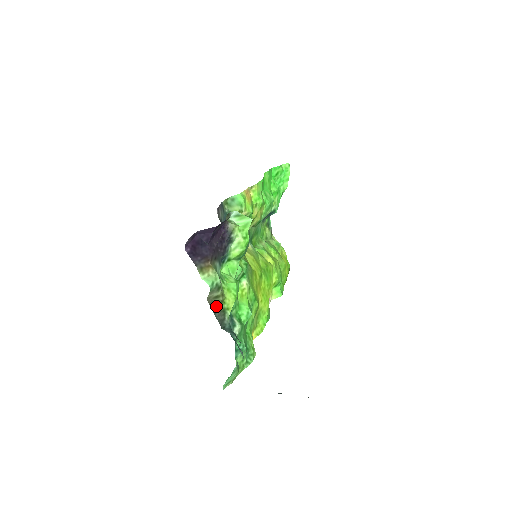
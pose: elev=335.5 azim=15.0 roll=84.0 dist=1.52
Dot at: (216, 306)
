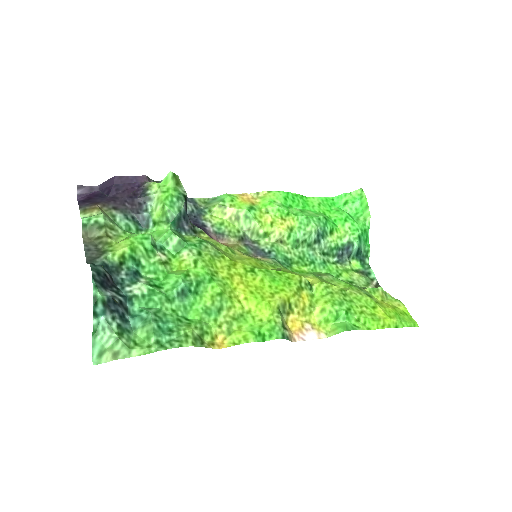
Dot at: (96, 247)
